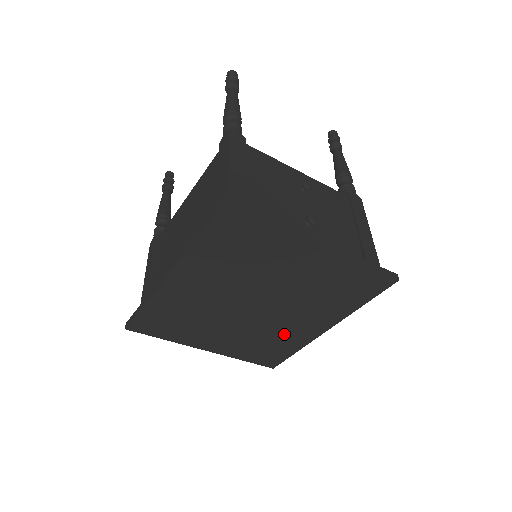
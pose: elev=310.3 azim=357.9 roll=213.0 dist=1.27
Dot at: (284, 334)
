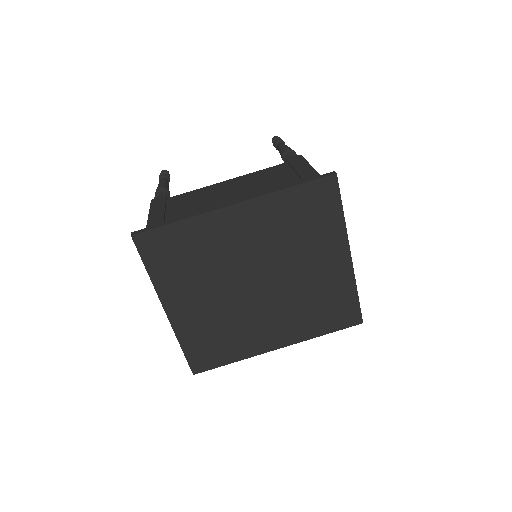
Dot at: (245, 333)
